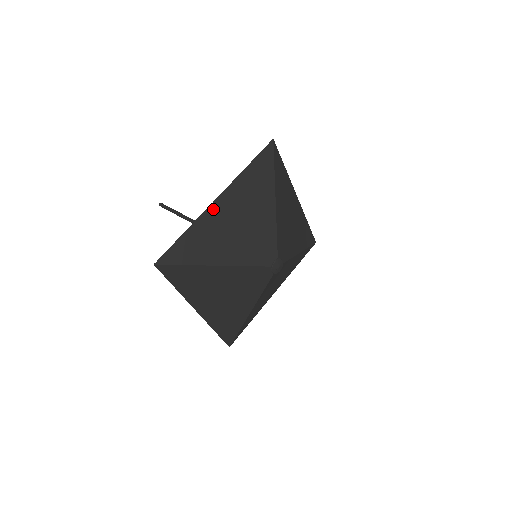
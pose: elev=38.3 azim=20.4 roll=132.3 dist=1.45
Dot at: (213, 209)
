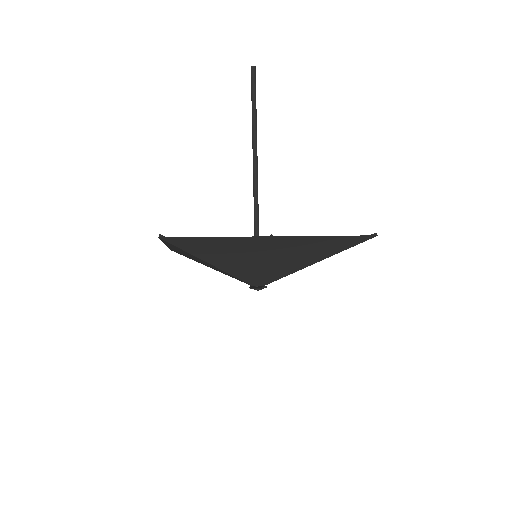
Dot at: (258, 239)
